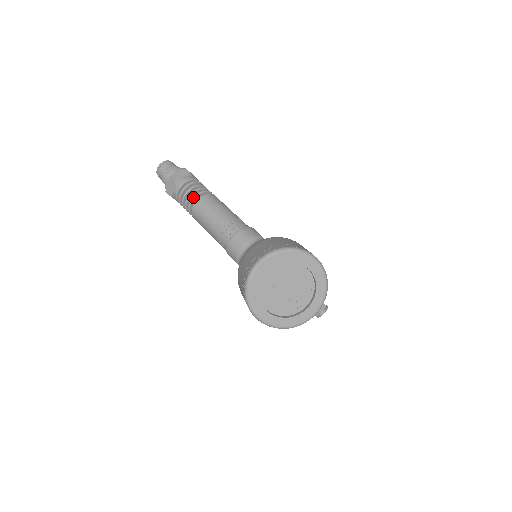
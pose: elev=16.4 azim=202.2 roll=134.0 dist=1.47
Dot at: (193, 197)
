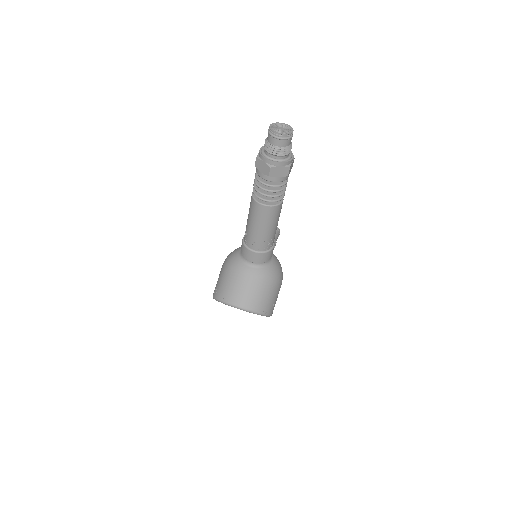
Dot at: (265, 200)
